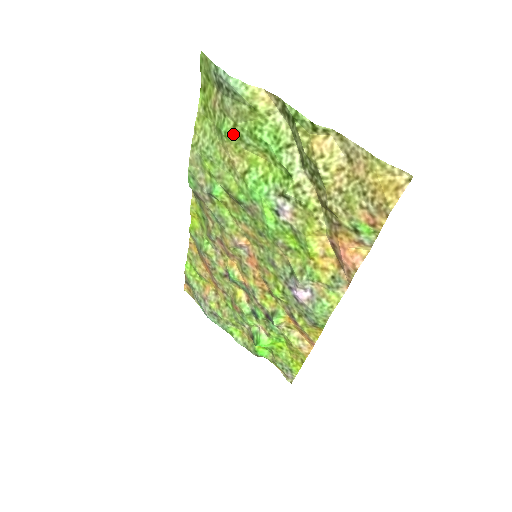
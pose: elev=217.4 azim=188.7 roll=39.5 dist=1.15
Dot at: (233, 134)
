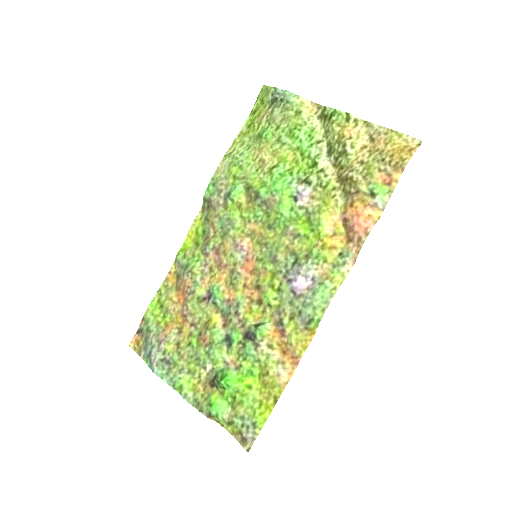
Dot at: (273, 136)
